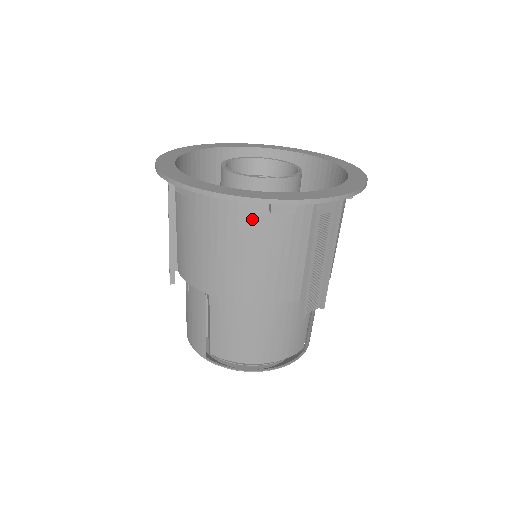
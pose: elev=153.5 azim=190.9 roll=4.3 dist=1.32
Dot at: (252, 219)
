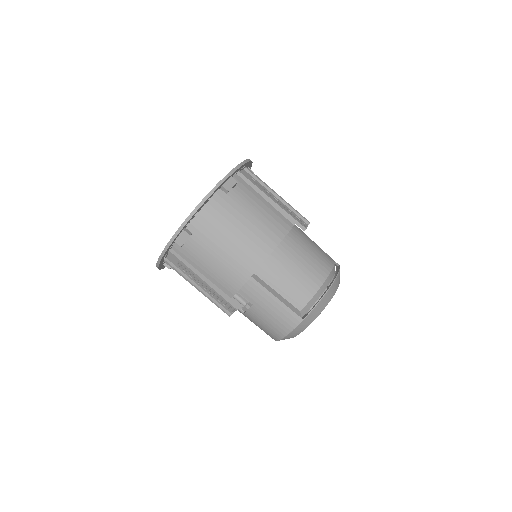
Dot at: (225, 206)
